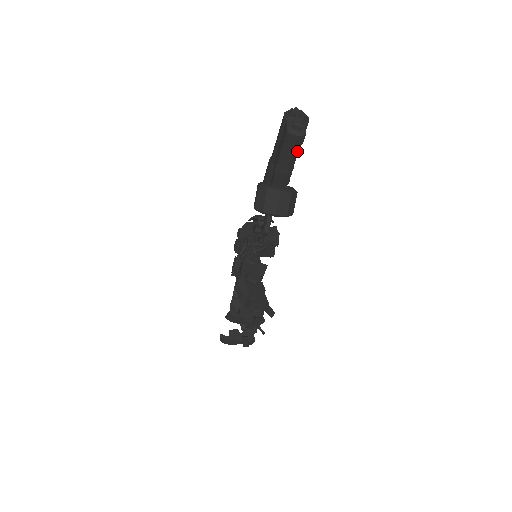
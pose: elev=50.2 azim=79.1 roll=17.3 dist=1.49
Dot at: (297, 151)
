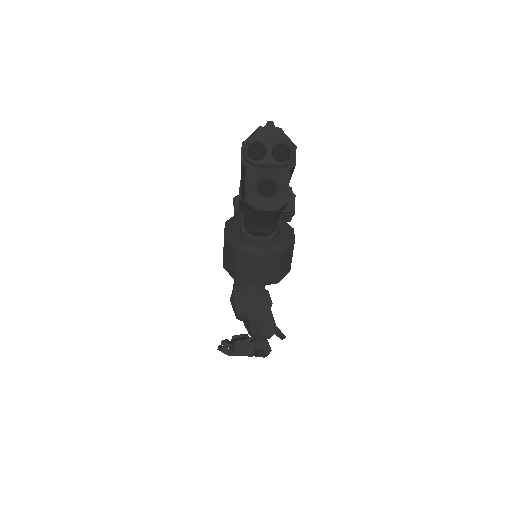
Dot at: occluded
